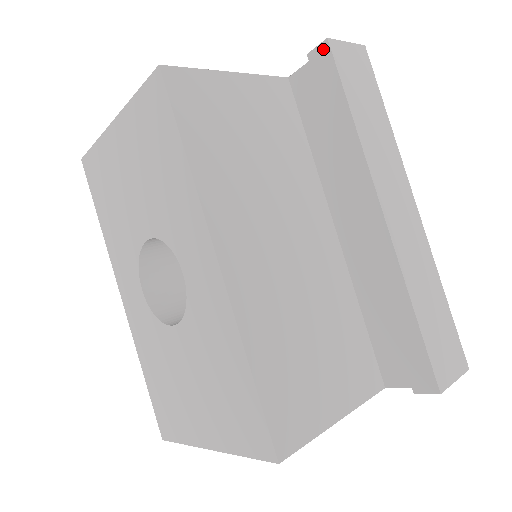
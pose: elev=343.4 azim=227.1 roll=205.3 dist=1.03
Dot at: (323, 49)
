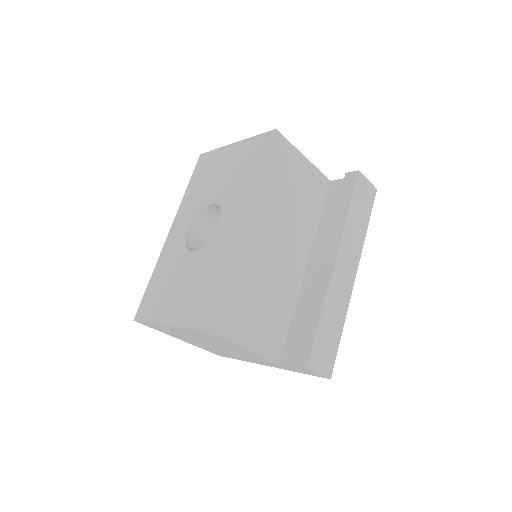
Dot at: (354, 174)
